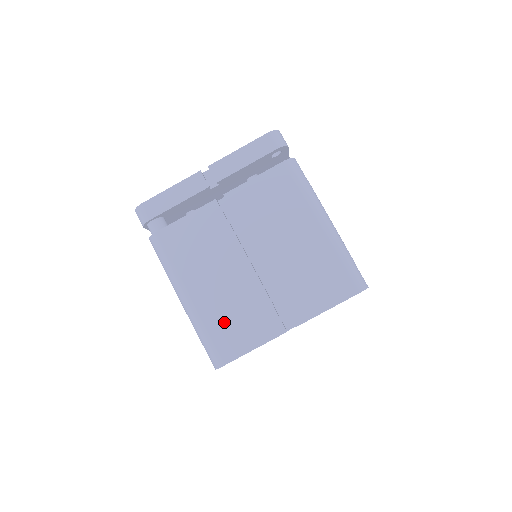
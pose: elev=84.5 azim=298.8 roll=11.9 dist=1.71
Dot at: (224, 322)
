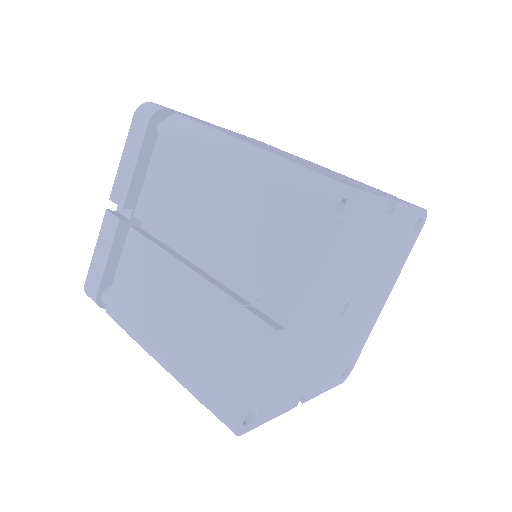
Dot at: (206, 365)
